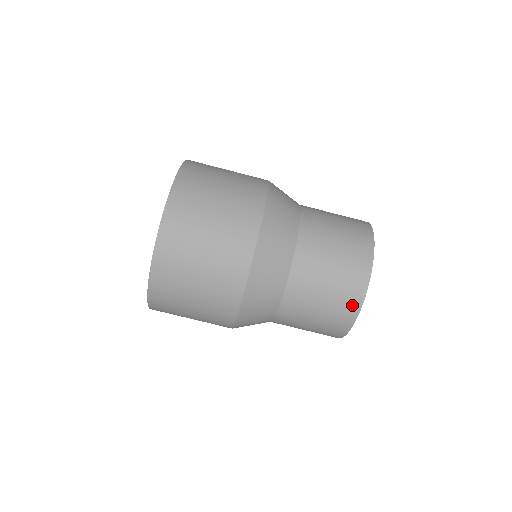
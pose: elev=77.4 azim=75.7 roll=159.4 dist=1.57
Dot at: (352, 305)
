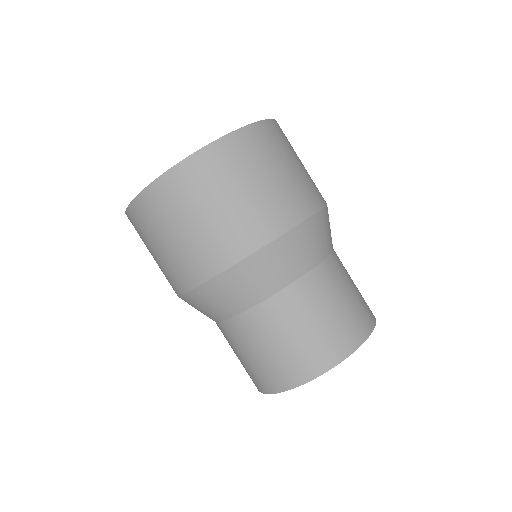
Dot at: (284, 380)
